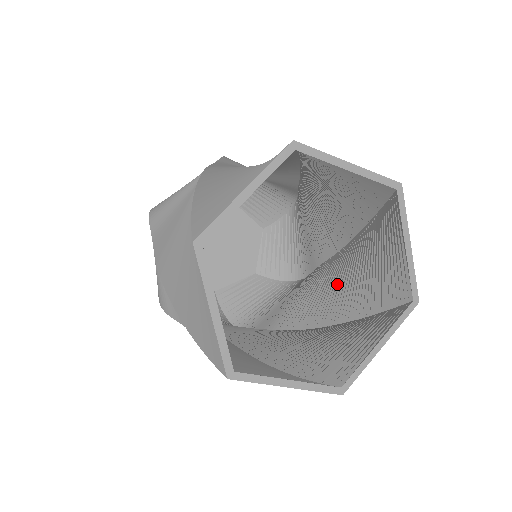
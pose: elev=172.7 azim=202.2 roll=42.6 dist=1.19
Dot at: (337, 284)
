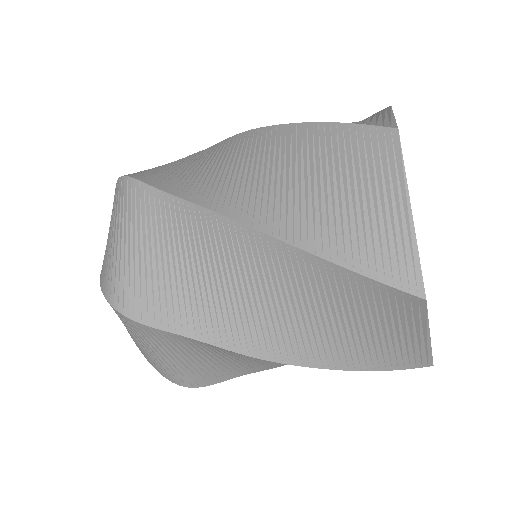
Dot at: occluded
